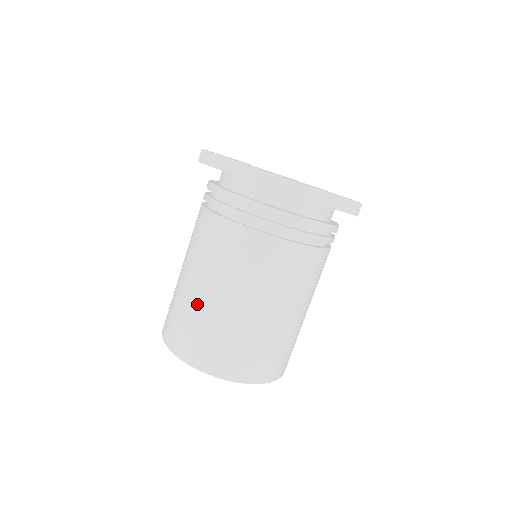
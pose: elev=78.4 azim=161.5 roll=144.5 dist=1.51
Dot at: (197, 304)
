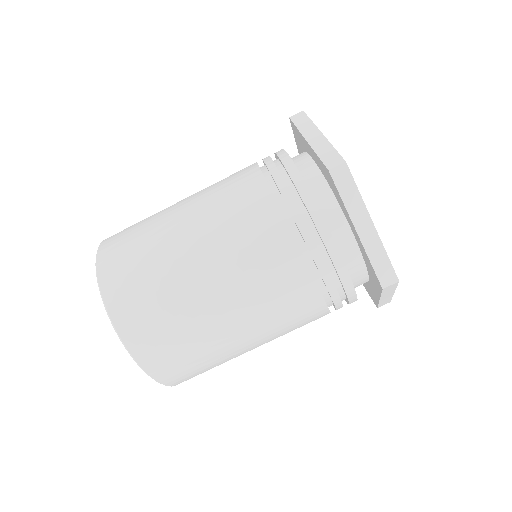
Dot at: (193, 306)
